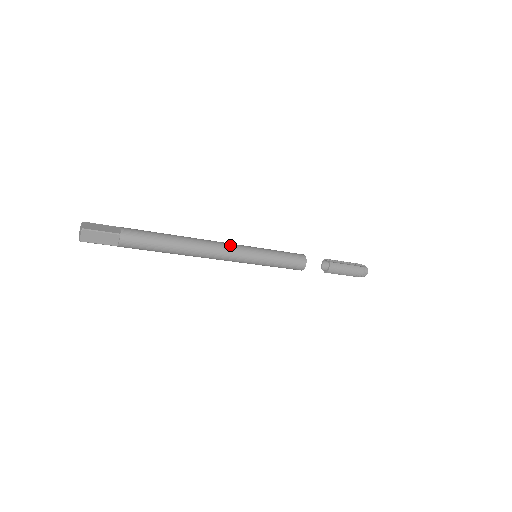
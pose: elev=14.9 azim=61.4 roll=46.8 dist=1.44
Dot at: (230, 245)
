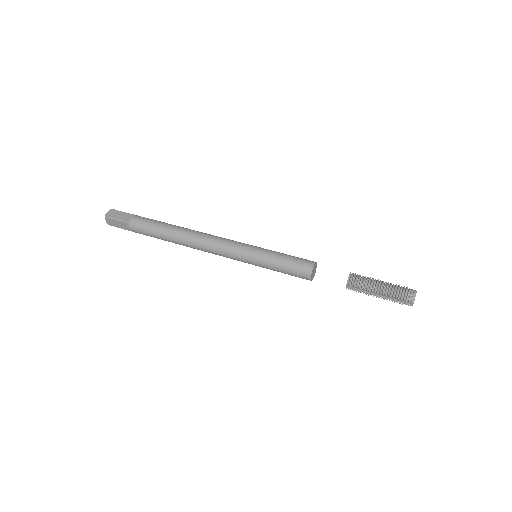
Dot at: (221, 255)
